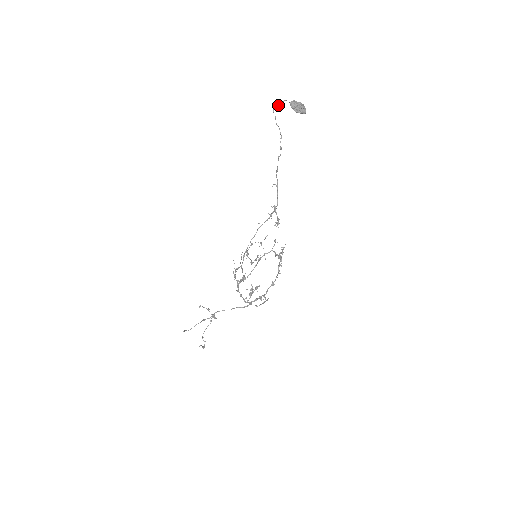
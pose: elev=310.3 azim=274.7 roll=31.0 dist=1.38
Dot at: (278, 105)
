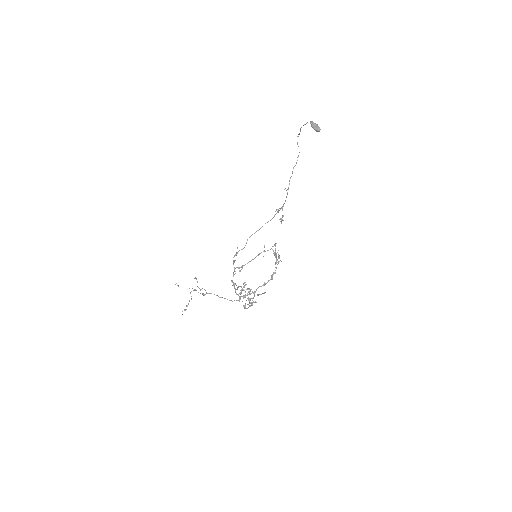
Dot at: occluded
